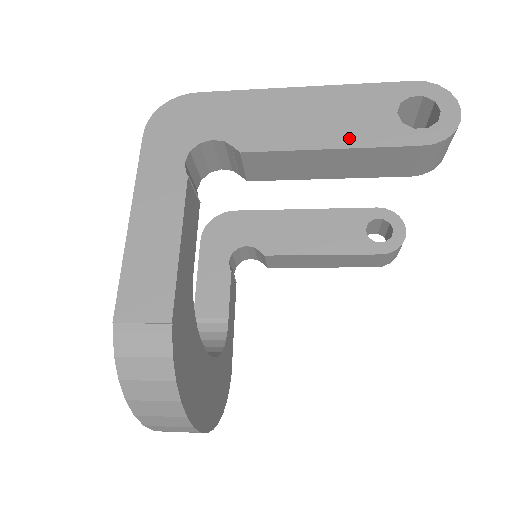
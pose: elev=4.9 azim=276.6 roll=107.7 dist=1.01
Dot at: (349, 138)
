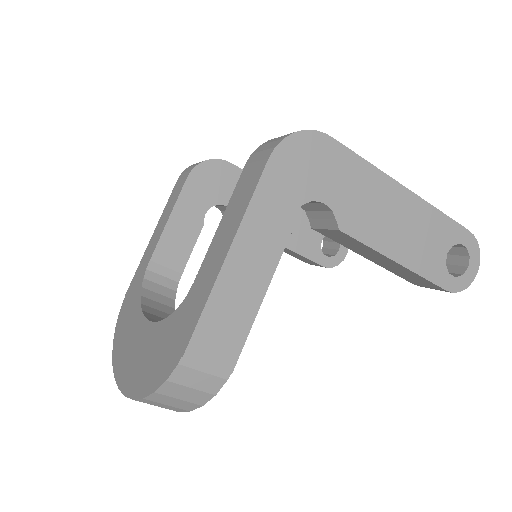
Dot at: (412, 259)
